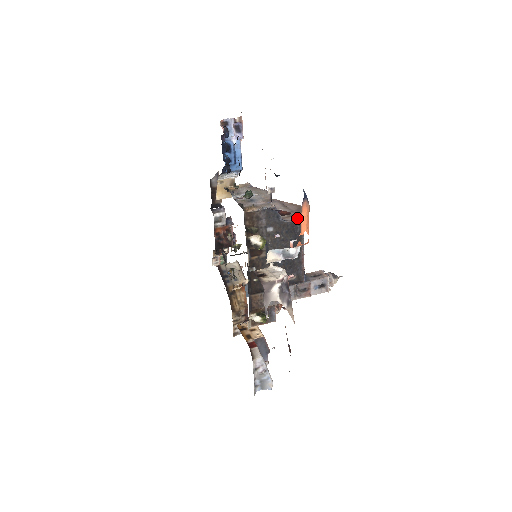
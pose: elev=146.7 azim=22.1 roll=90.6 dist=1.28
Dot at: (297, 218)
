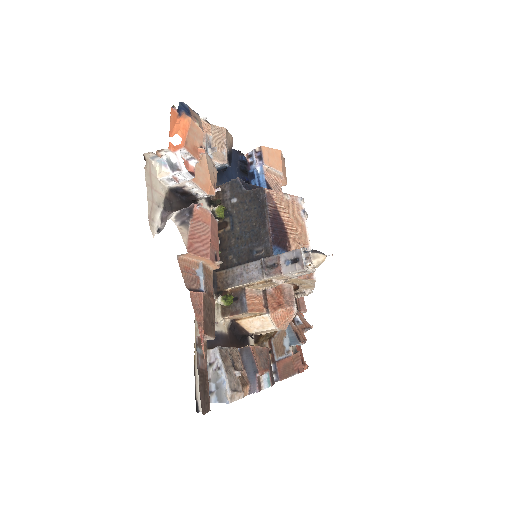
Dot at: occluded
